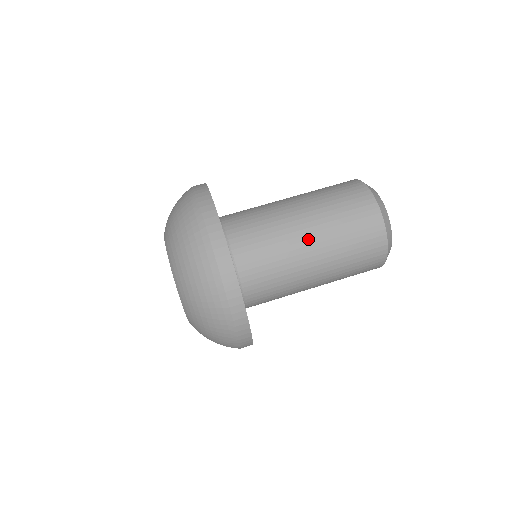
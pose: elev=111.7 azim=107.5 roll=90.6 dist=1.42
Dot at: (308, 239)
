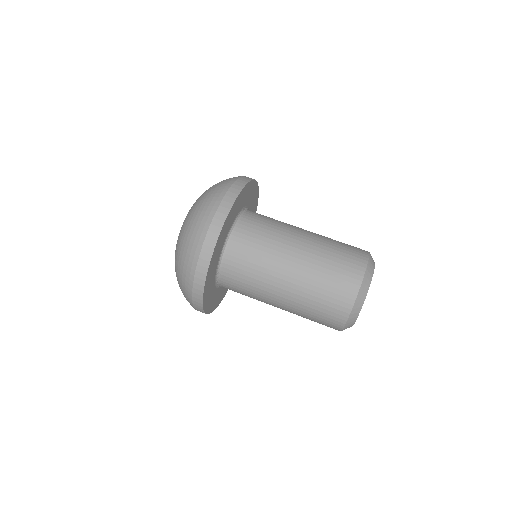
Dot at: (280, 299)
